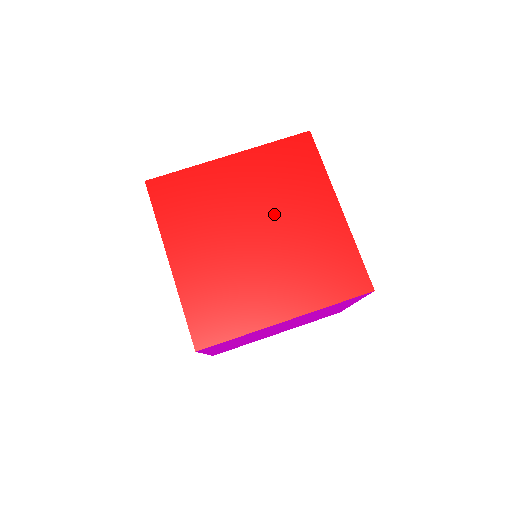
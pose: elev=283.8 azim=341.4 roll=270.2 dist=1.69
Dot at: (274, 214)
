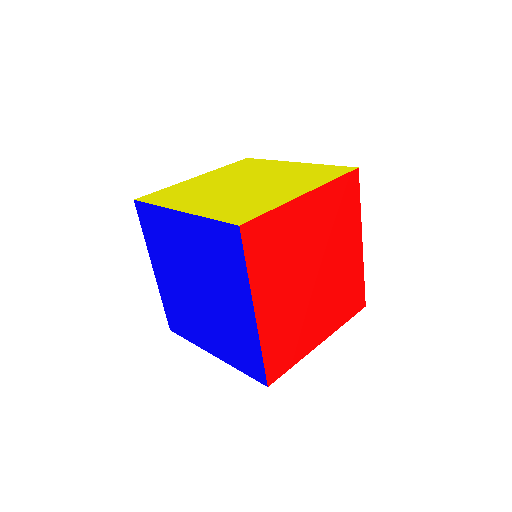
Dot at: (327, 253)
